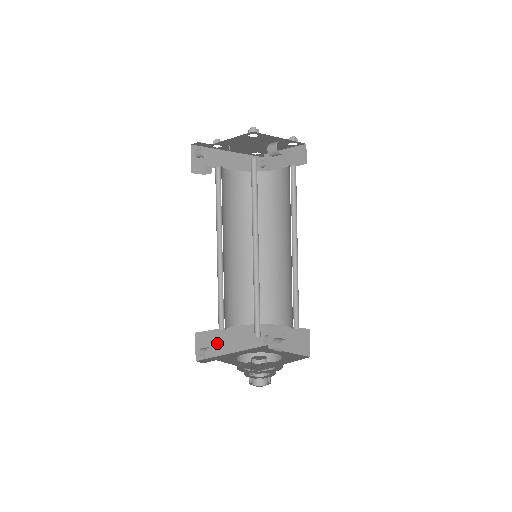
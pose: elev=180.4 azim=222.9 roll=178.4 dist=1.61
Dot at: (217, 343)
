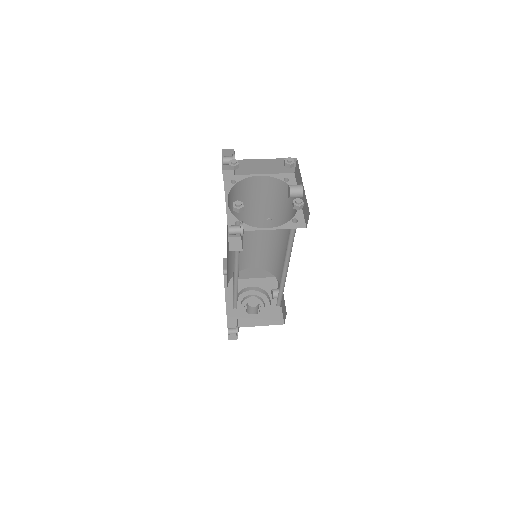
Dot at: occluded
